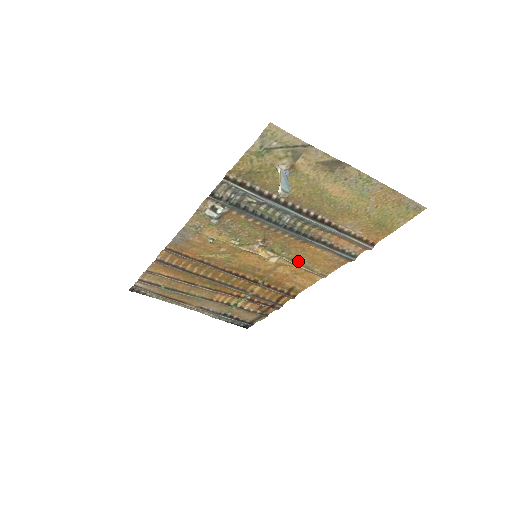
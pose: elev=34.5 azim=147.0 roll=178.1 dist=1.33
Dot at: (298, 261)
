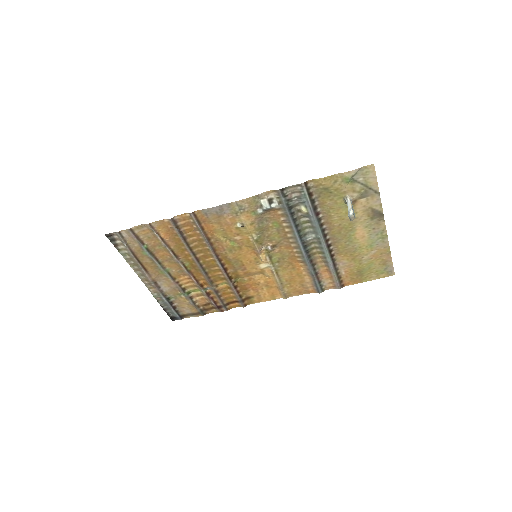
Dot at: (280, 275)
